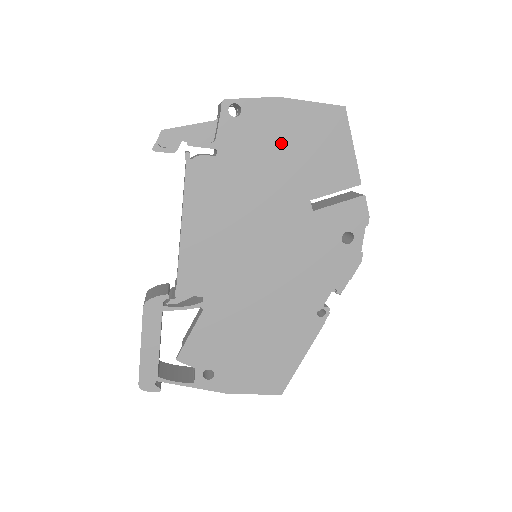
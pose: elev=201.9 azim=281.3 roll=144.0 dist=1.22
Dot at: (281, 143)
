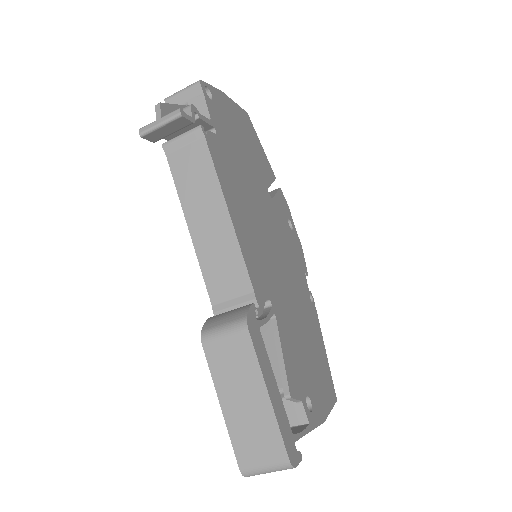
Dot at: (238, 133)
